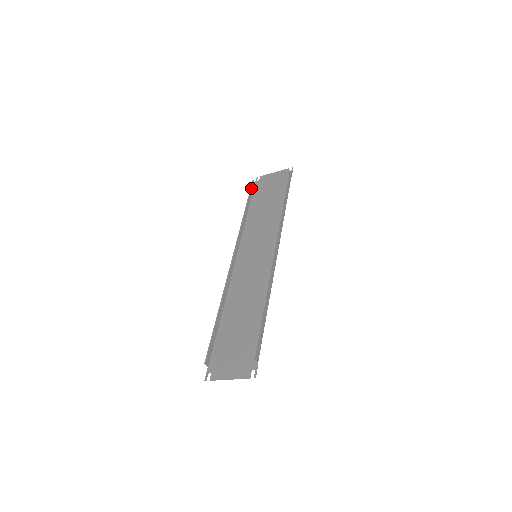
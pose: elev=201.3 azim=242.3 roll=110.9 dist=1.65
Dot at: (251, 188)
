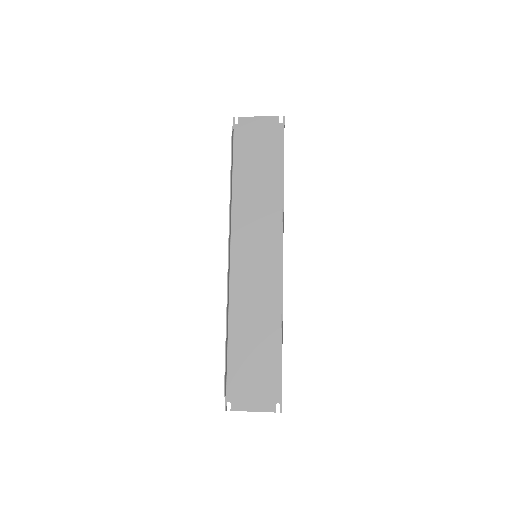
Dot at: (232, 141)
